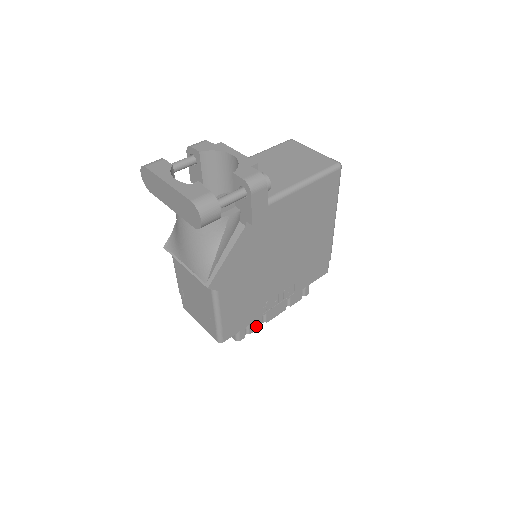
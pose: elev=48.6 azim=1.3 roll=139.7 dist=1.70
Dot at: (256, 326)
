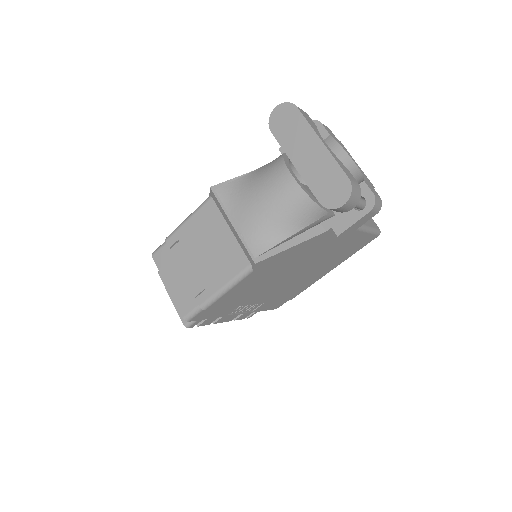
Dot at: (208, 322)
